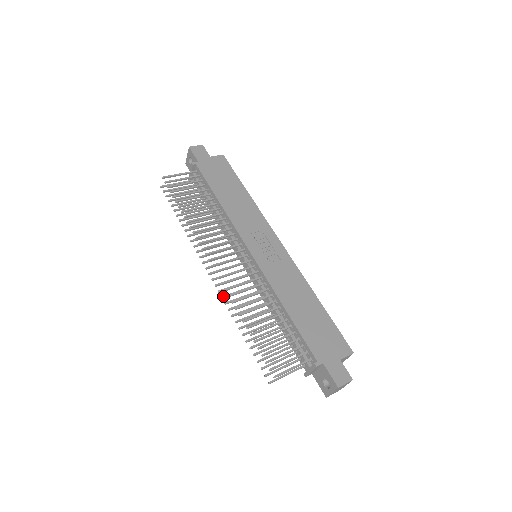
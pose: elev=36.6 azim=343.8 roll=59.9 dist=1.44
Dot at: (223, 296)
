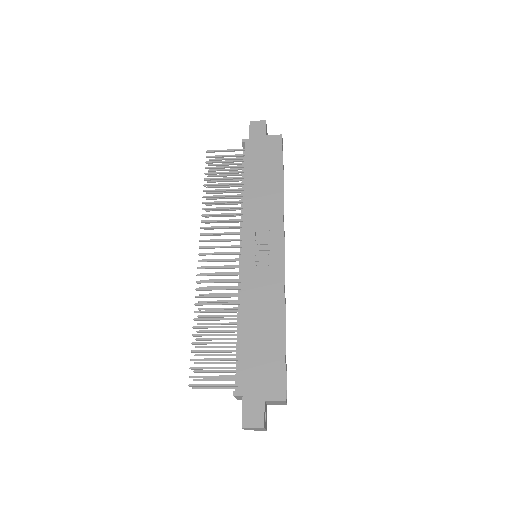
Dot at: (201, 287)
